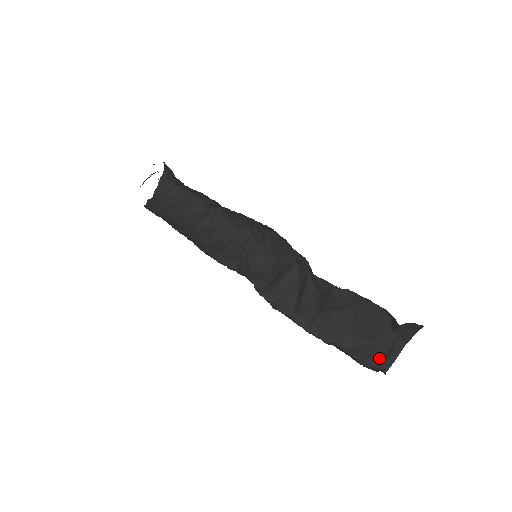
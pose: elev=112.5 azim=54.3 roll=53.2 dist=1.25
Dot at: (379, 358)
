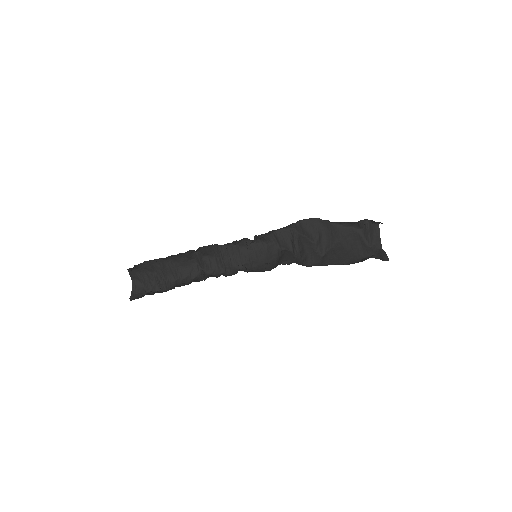
Dot at: occluded
